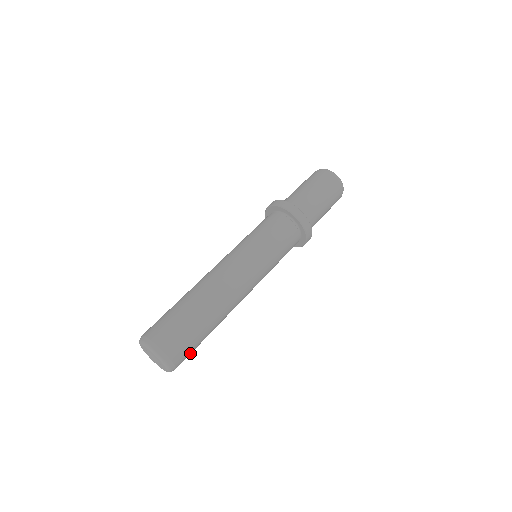
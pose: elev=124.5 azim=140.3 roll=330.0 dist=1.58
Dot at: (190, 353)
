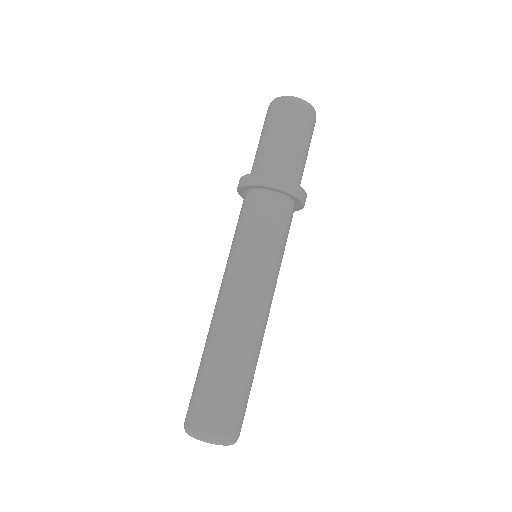
Dot at: (243, 412)
